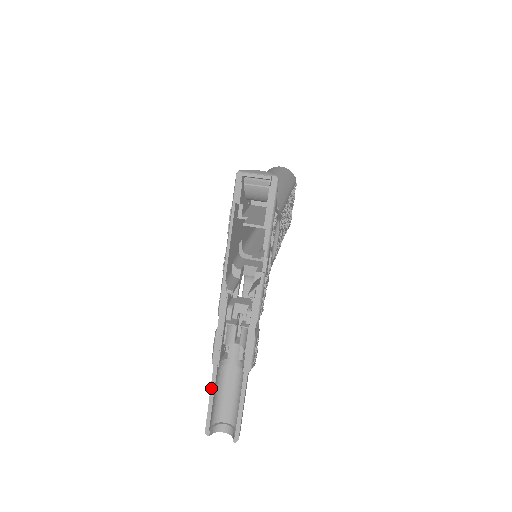
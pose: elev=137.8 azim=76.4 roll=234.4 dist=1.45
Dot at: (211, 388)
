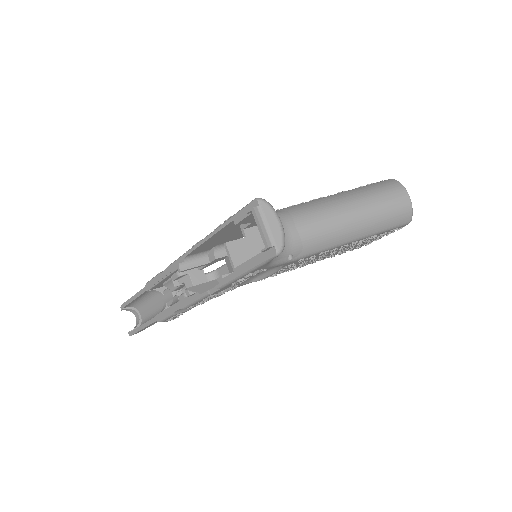
Dot at: (137, 294)
